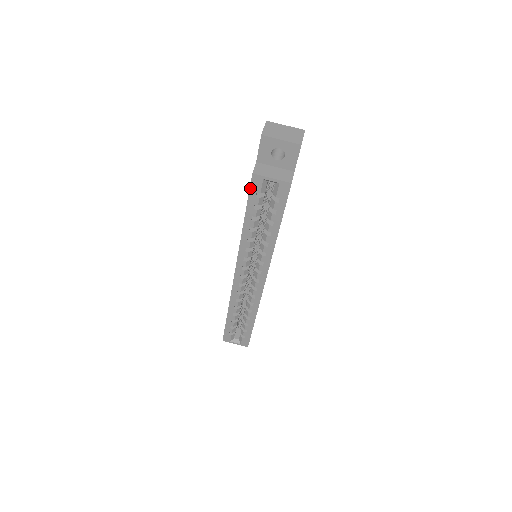
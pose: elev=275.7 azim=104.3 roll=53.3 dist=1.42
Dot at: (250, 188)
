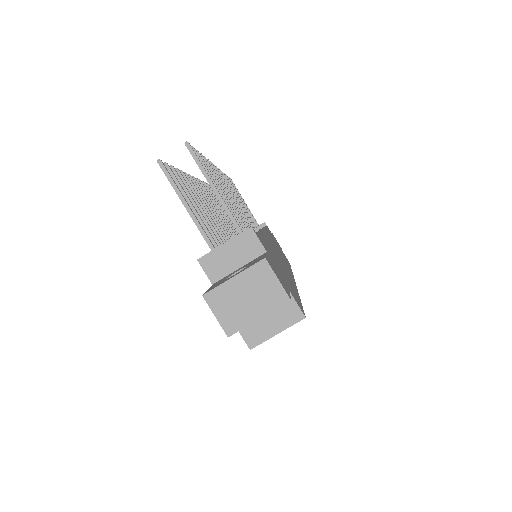
Dot at: occluded
